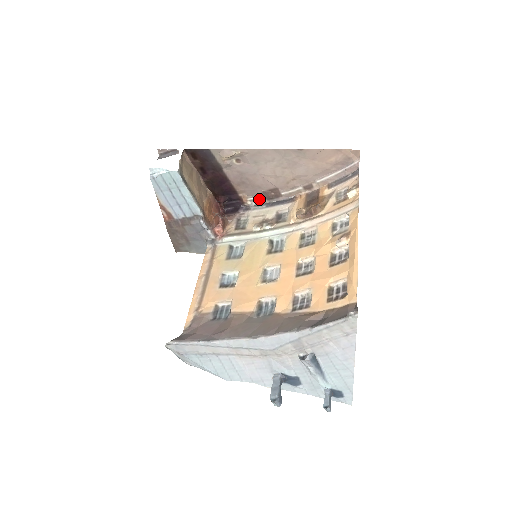
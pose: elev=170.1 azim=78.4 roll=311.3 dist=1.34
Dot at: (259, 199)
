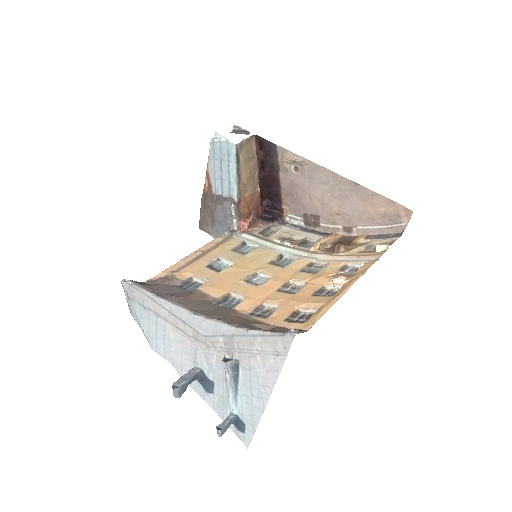
Dot at: (298, 220)
